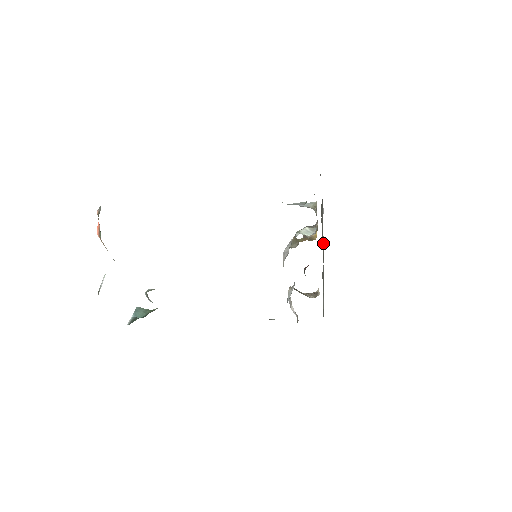
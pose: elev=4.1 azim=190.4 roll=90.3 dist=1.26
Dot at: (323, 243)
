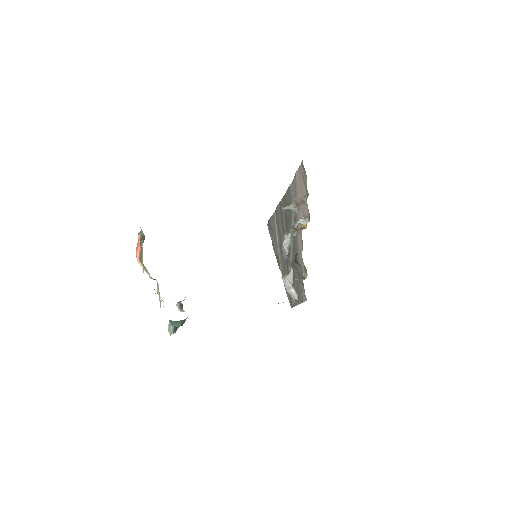
Dot at: (278, 250)
